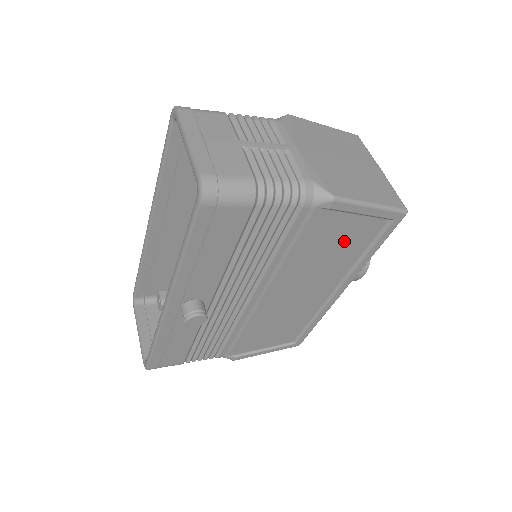
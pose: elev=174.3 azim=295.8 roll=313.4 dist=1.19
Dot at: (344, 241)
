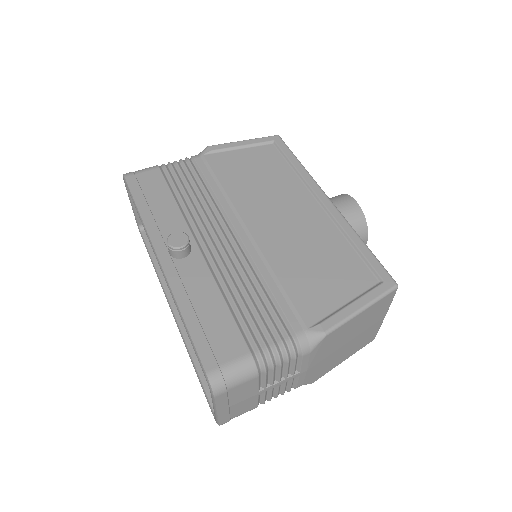
Dot at: occluded
